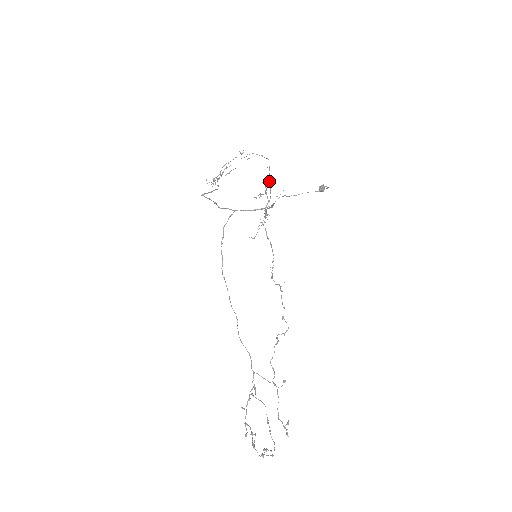
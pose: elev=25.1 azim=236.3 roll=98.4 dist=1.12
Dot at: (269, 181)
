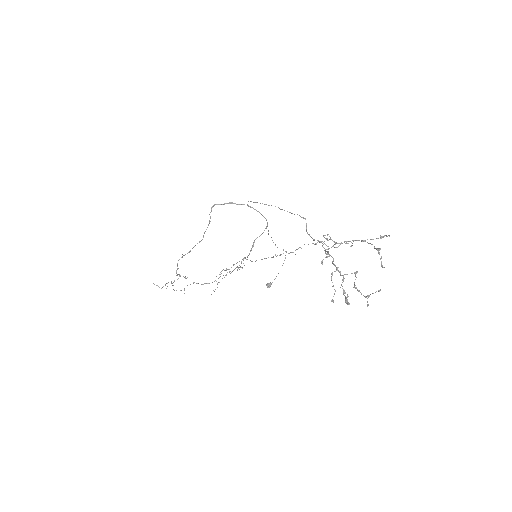
Dot at: (225, 275)
